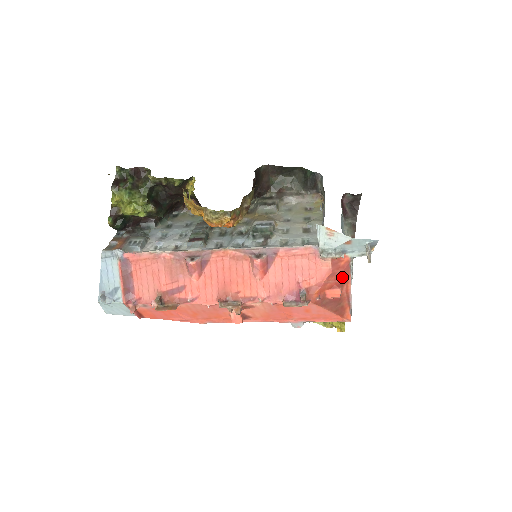
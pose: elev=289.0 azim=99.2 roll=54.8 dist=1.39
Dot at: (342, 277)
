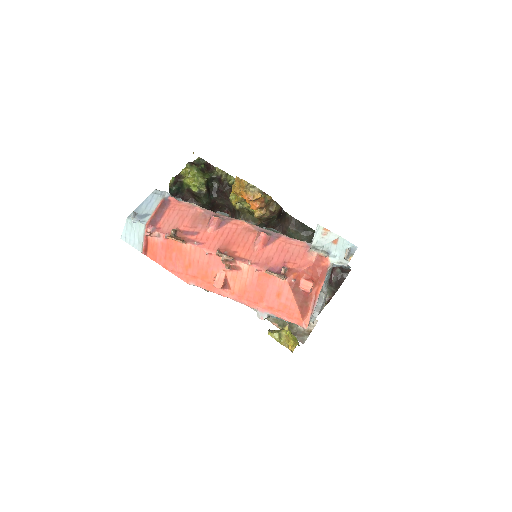
Dot at: (318, 276)
